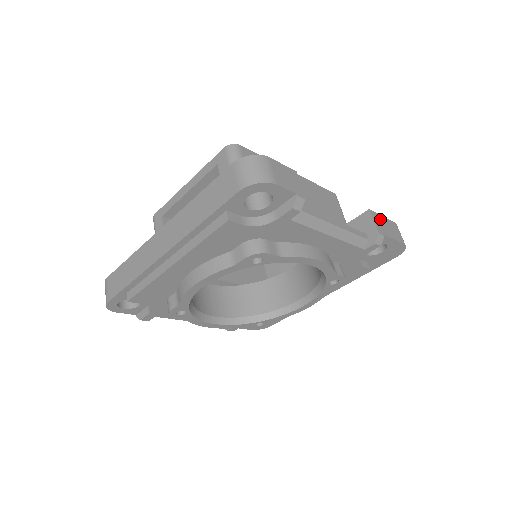
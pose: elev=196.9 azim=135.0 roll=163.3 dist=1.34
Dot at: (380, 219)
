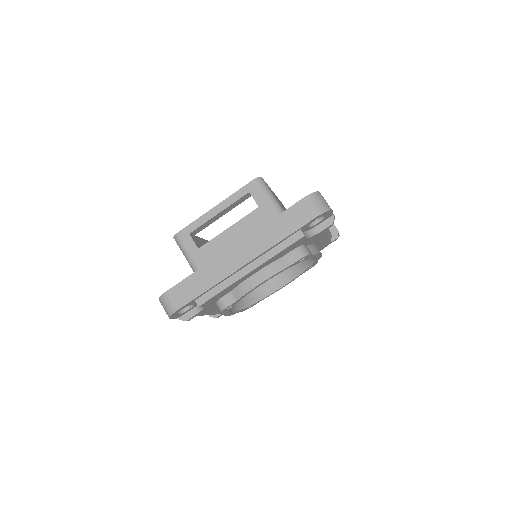
Dot at: occluded
